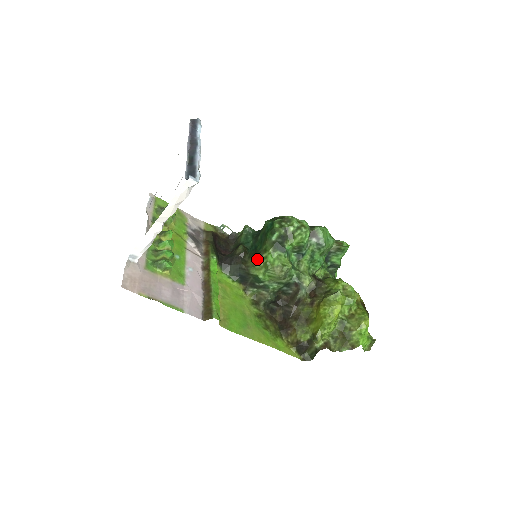
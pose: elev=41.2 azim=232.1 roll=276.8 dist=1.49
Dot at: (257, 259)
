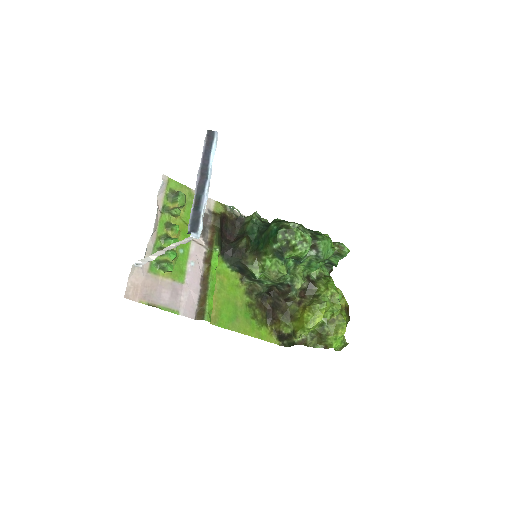
Dot at: (257, 258)
